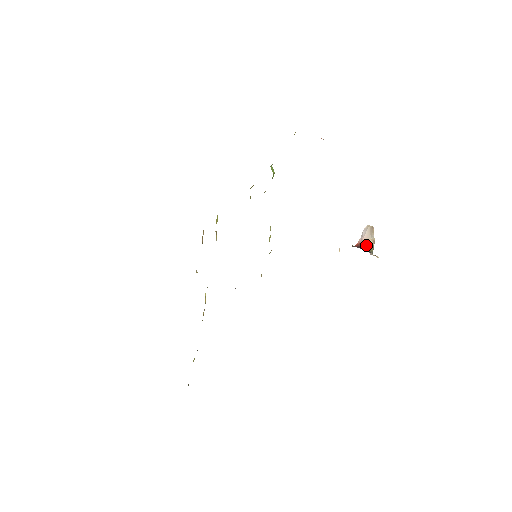
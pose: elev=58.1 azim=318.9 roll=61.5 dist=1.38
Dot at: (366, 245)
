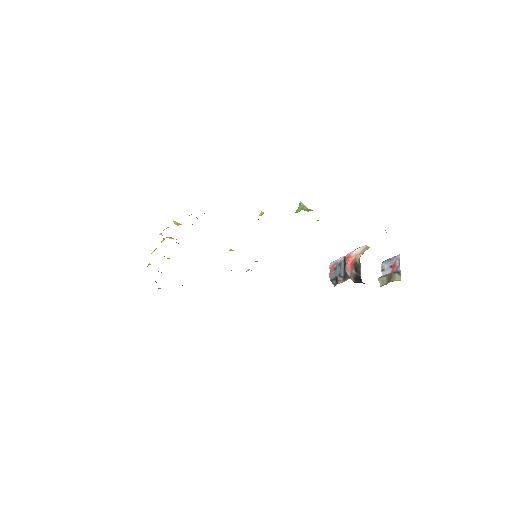
Dot at: (358, 261)
